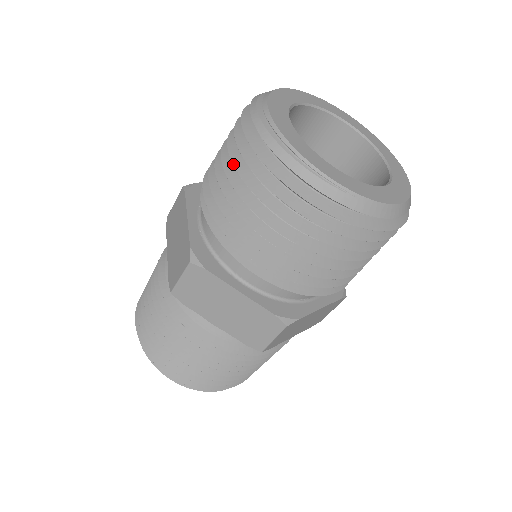
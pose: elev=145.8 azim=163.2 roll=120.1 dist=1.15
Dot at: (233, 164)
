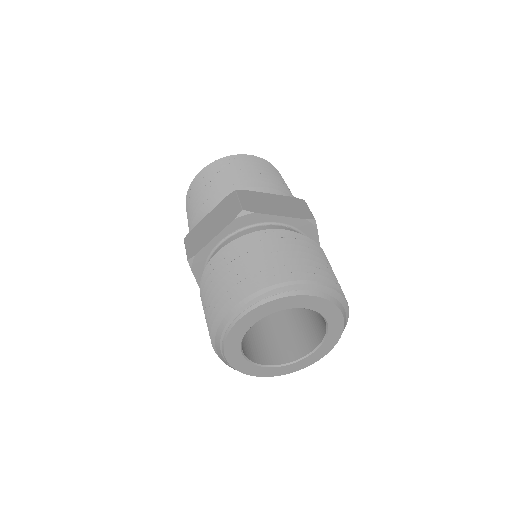
Dot at: (218, 292)
